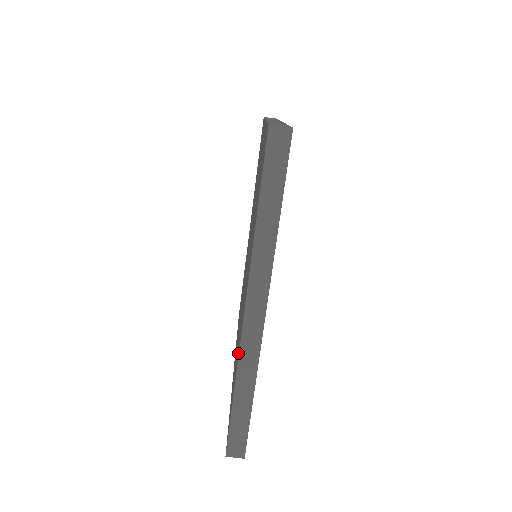
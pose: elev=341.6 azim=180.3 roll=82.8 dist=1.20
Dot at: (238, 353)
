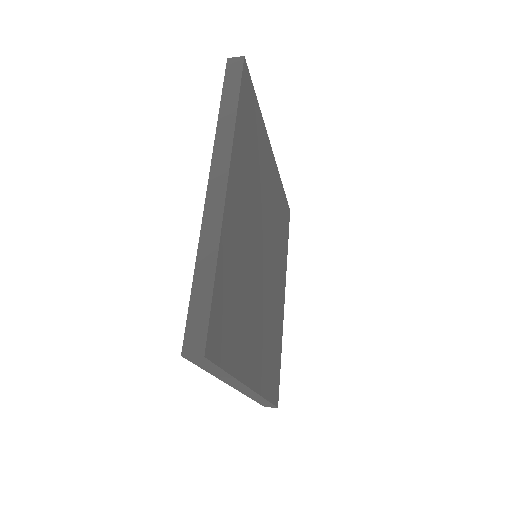
Dot at: occluded
